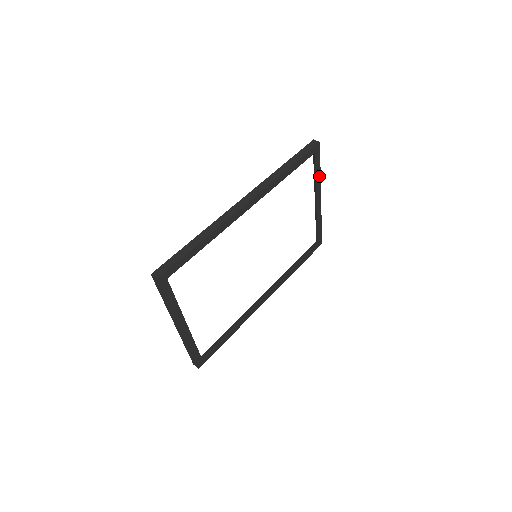
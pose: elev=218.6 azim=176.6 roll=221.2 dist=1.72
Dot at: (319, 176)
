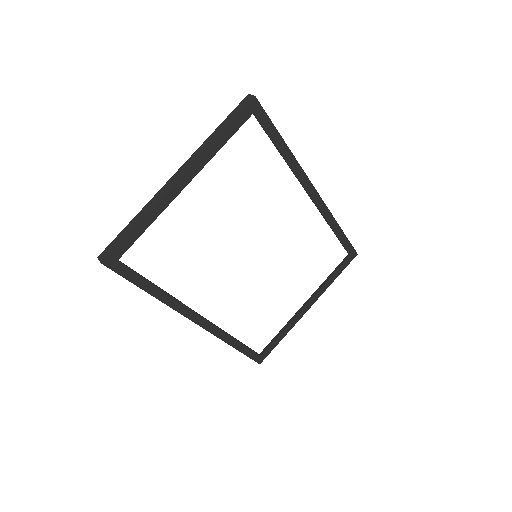
Dot at: (330, 283)
